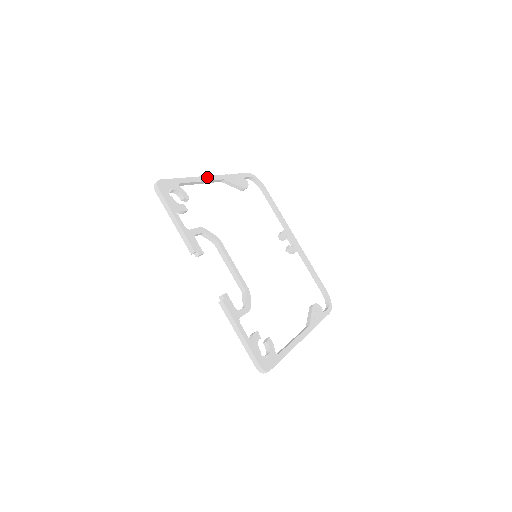
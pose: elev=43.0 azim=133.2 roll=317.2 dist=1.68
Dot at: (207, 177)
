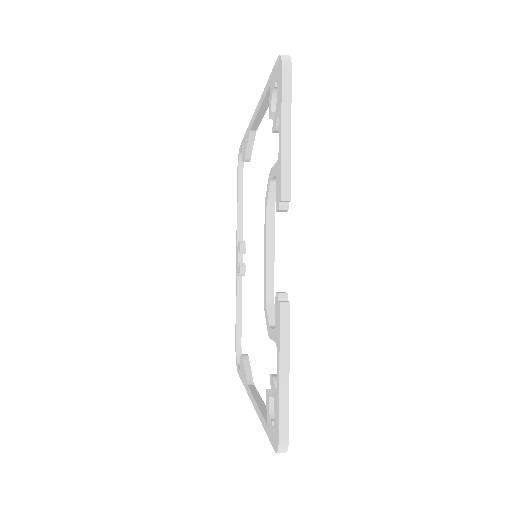
Dot at: occluded
